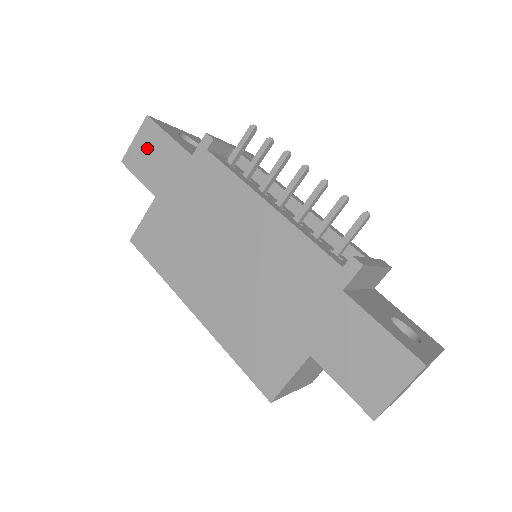
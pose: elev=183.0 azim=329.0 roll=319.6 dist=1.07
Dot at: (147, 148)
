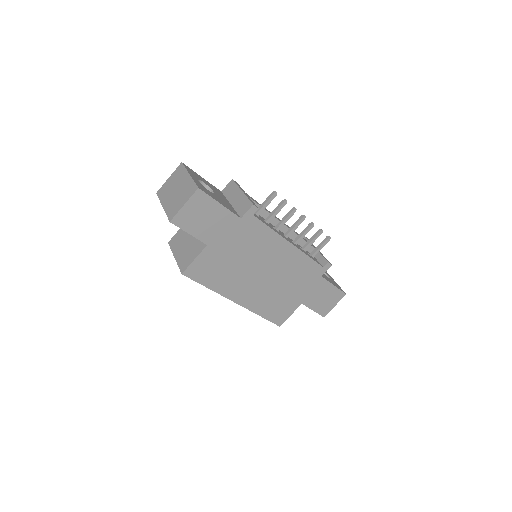
Dot at: (199, 213)
